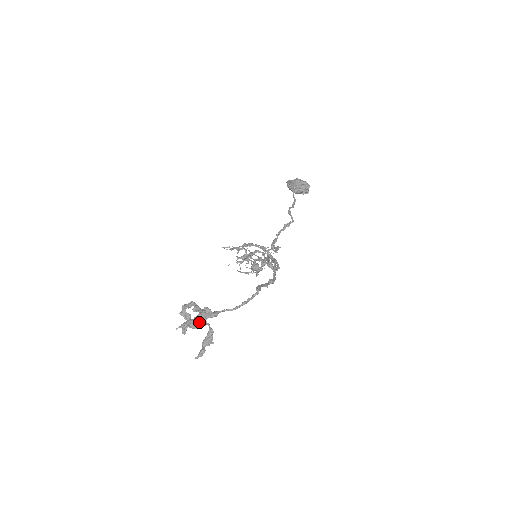
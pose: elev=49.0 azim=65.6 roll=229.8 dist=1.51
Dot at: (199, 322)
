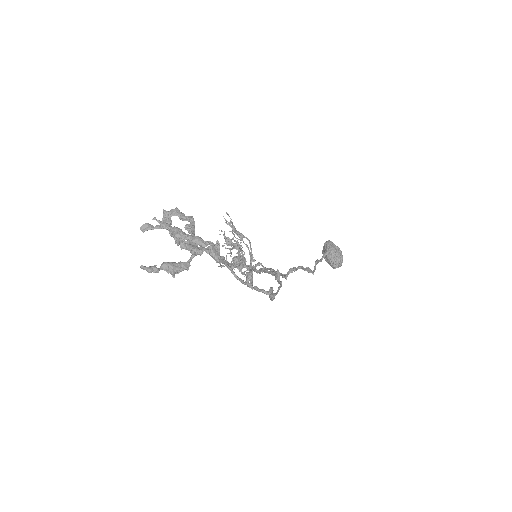
Dot at: (182, 242)
